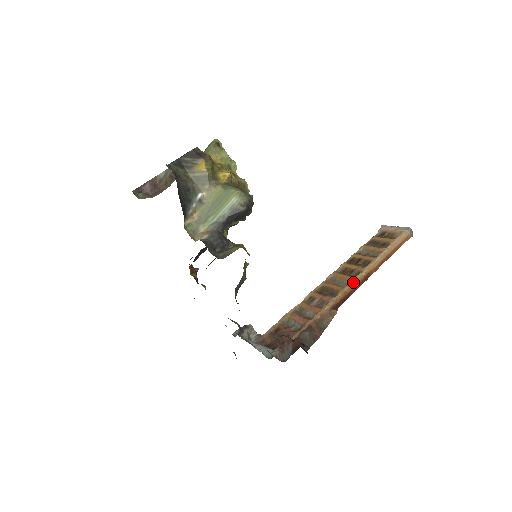
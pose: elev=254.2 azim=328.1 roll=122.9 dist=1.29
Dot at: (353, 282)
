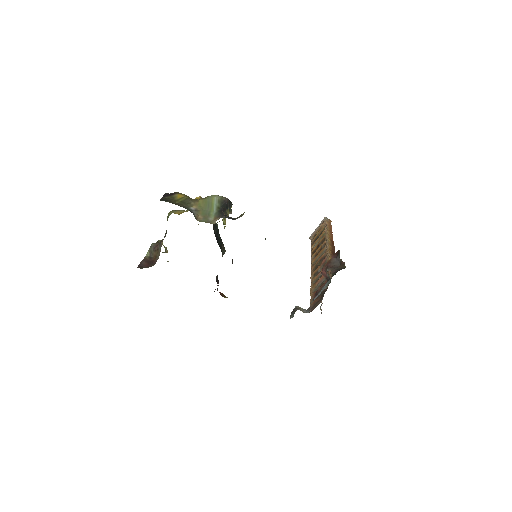
Dot at: (328, 244)
